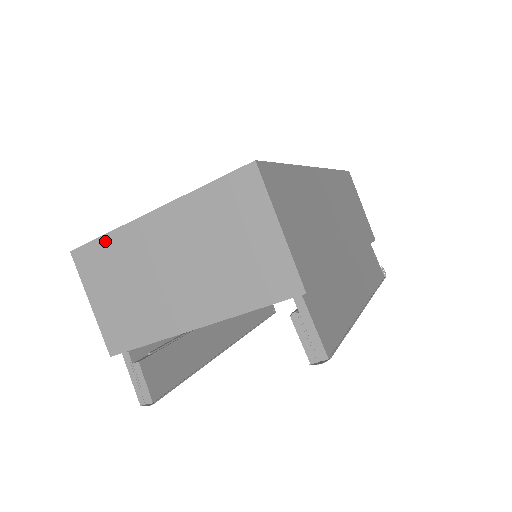
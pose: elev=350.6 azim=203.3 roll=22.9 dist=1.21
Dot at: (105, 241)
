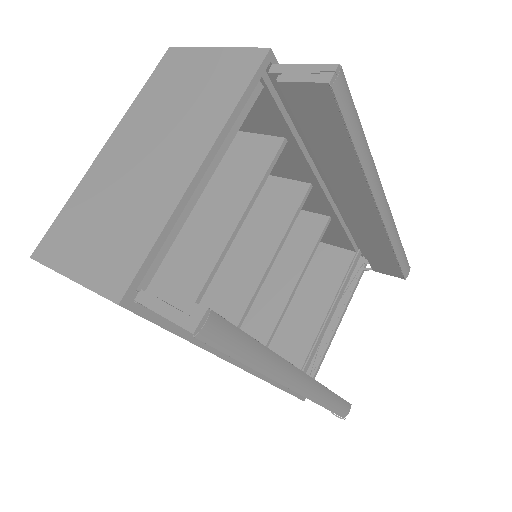
Dot at: (67, 209)
